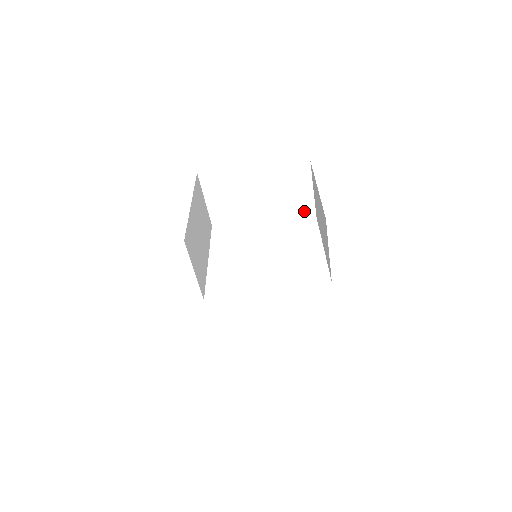
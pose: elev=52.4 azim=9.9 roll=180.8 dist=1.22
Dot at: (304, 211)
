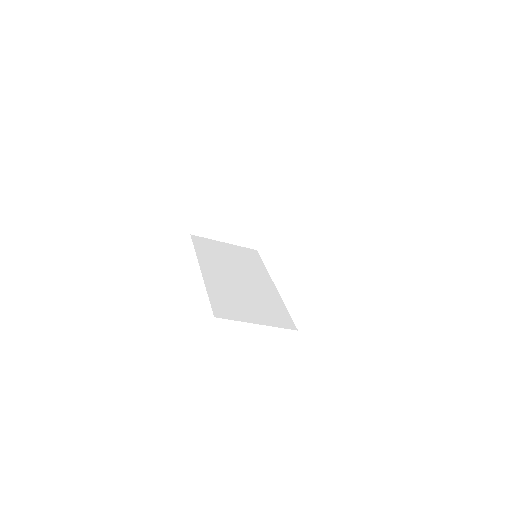
Dot at: occluded
